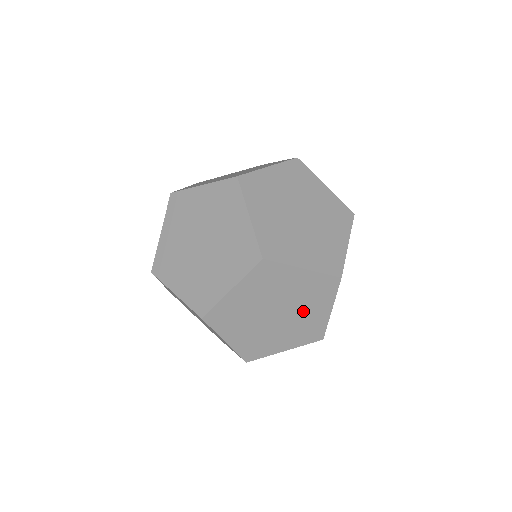
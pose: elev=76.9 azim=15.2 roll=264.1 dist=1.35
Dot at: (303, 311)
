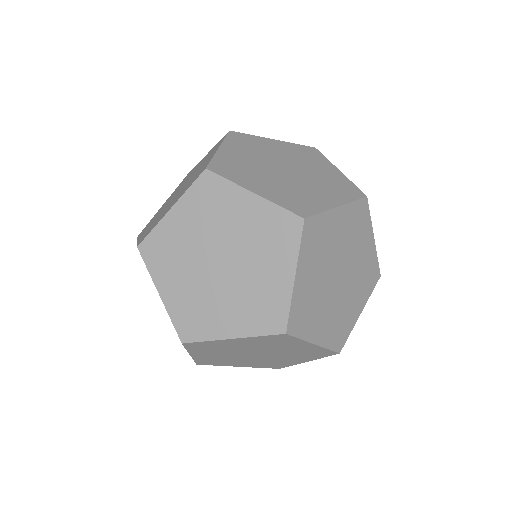
Dot at: (255, 267)
